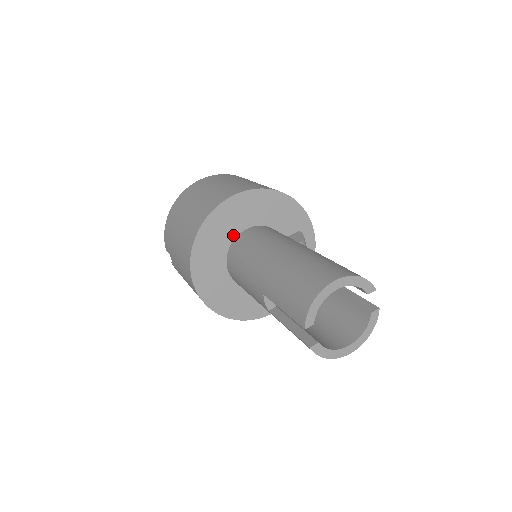
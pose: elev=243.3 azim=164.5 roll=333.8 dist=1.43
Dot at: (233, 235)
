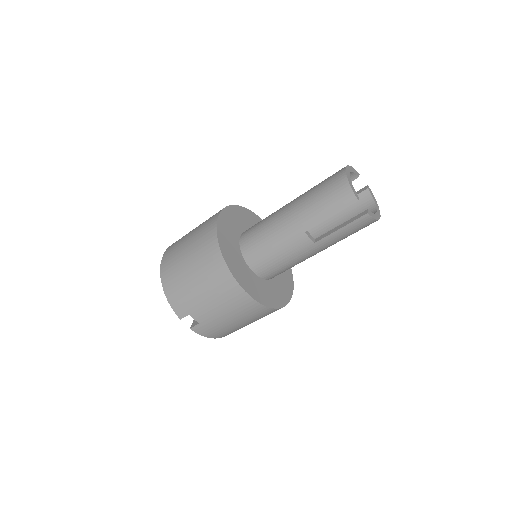
Dot at: (237, 243)
